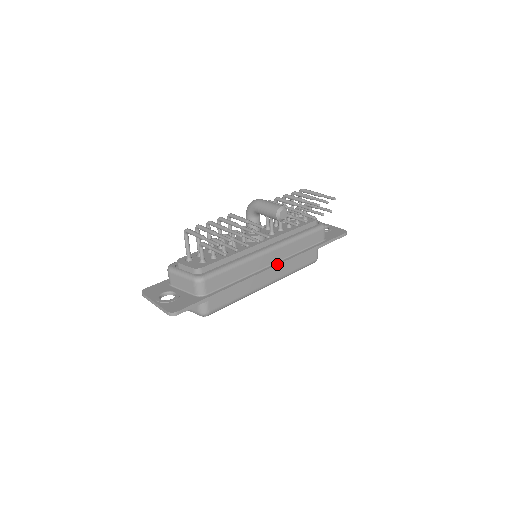
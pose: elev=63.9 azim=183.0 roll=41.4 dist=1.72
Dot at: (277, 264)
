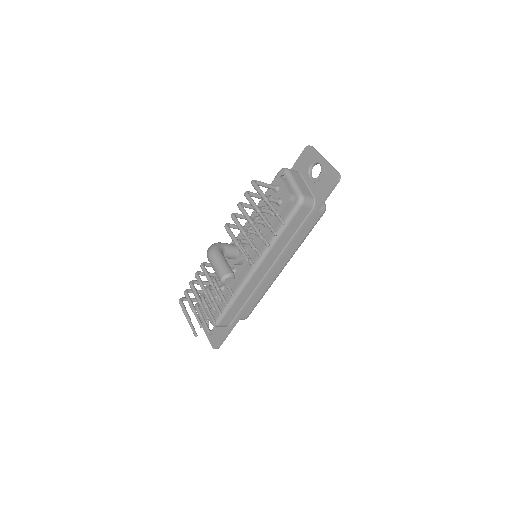
Dot at: (272, 270)
